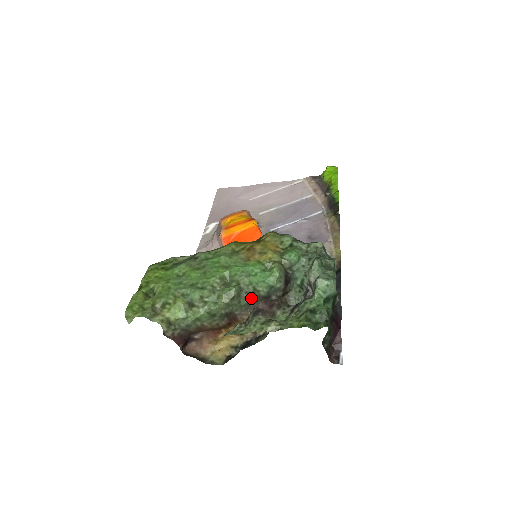
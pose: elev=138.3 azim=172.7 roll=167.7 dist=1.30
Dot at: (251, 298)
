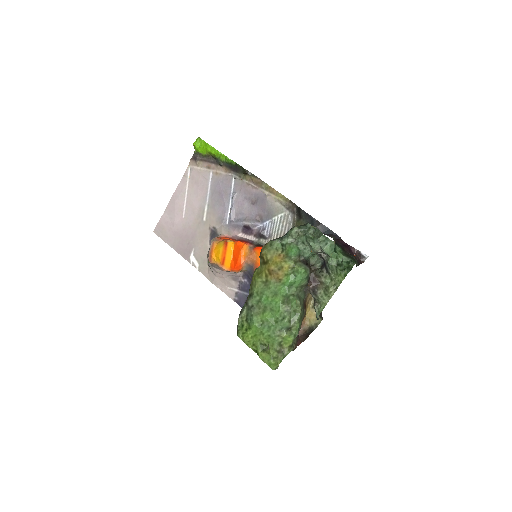
Dot at: (303, 290)
